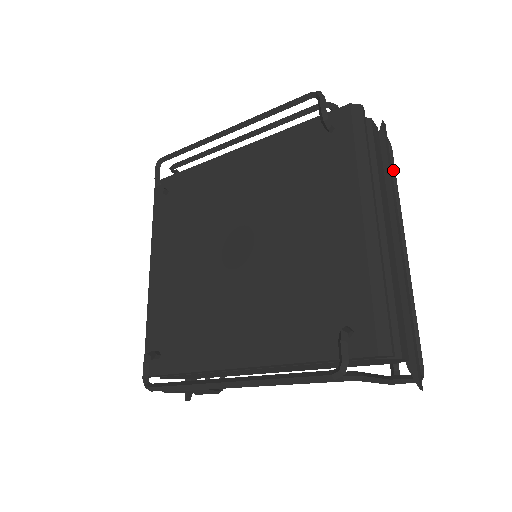
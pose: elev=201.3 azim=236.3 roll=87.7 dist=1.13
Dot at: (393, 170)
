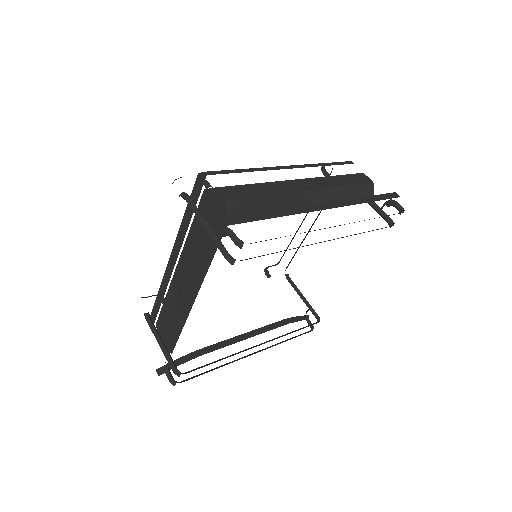
Dot at: (389, 215)
